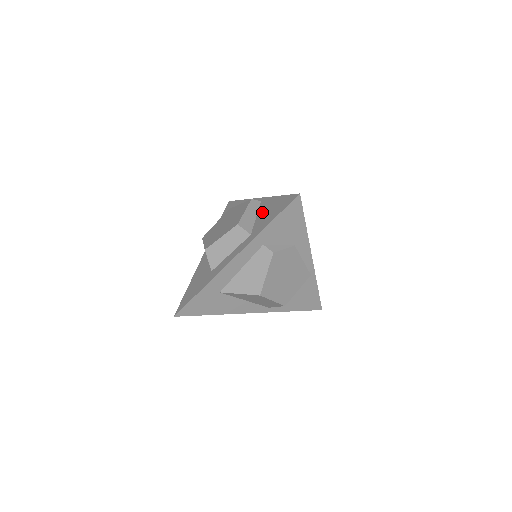
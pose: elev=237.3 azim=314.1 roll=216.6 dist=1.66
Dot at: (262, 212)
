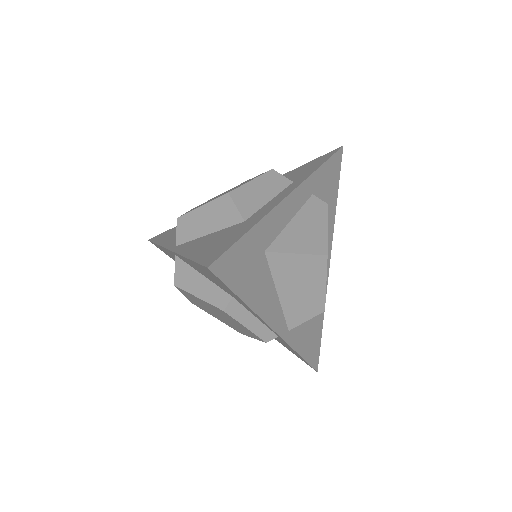
Dot at: occluded
